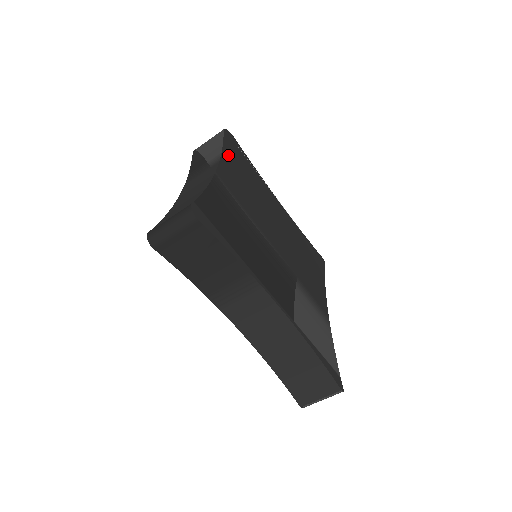
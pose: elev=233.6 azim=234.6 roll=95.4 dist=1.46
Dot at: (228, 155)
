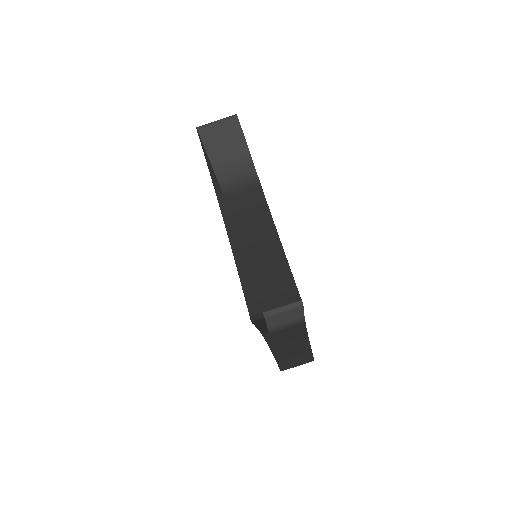
Dot at: occluded
